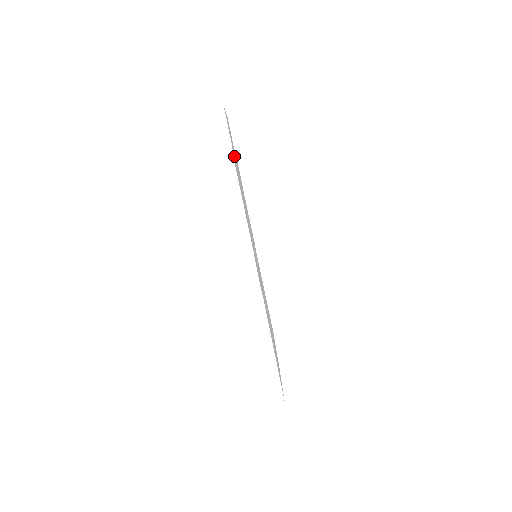
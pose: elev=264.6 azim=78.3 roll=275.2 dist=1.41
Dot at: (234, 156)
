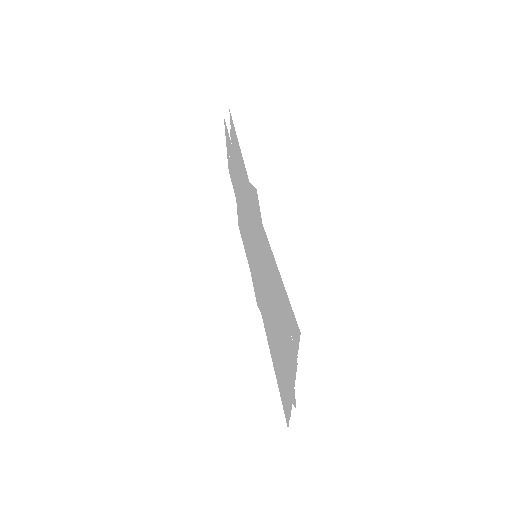
Dot at: (232, 151)
